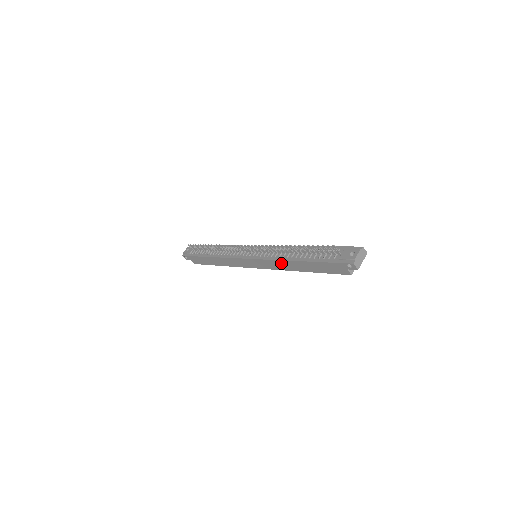
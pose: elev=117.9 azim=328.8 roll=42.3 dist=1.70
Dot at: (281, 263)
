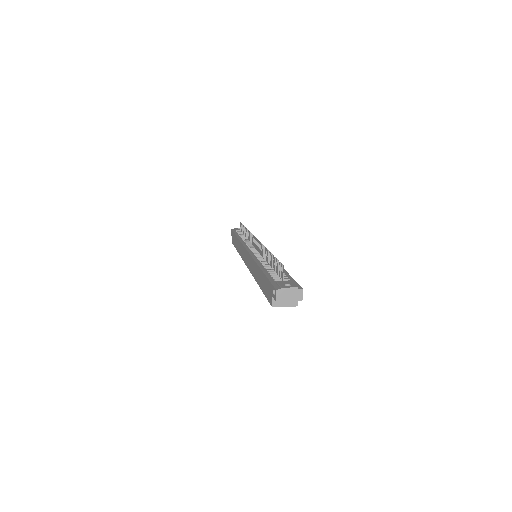
Dot at: (254, 265)
